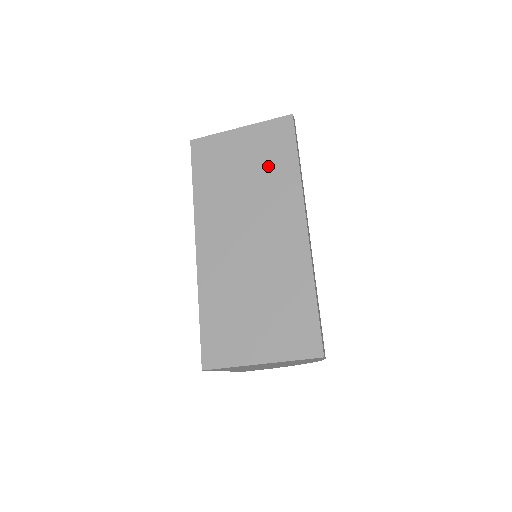
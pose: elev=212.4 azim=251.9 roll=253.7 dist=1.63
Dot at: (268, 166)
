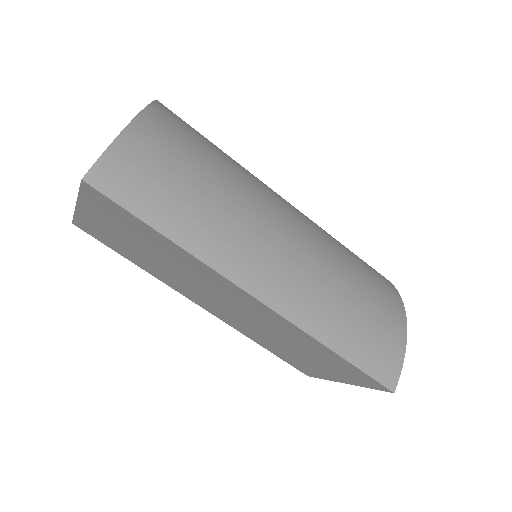
Dot at: (150, 244)
